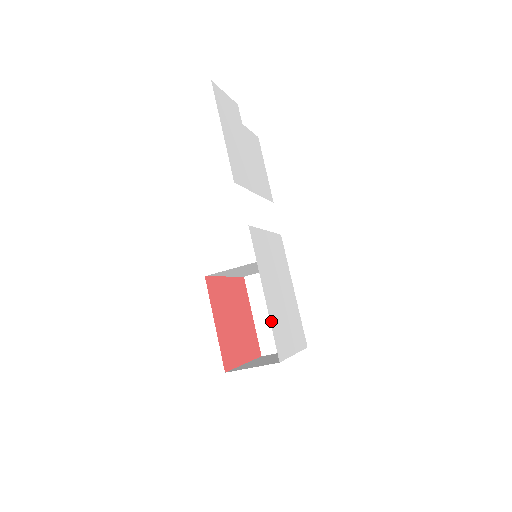
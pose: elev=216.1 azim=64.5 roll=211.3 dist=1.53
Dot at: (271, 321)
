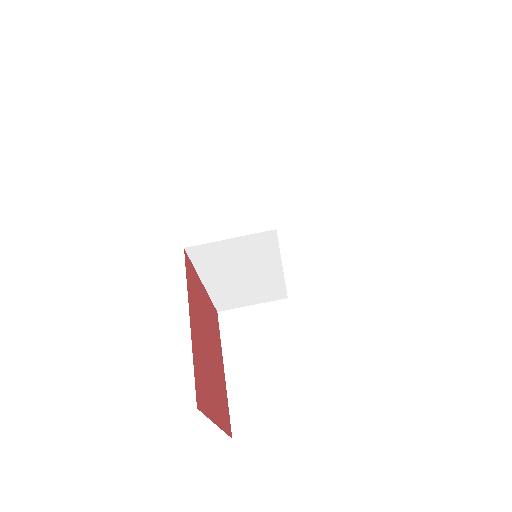
Dot at: occluded
